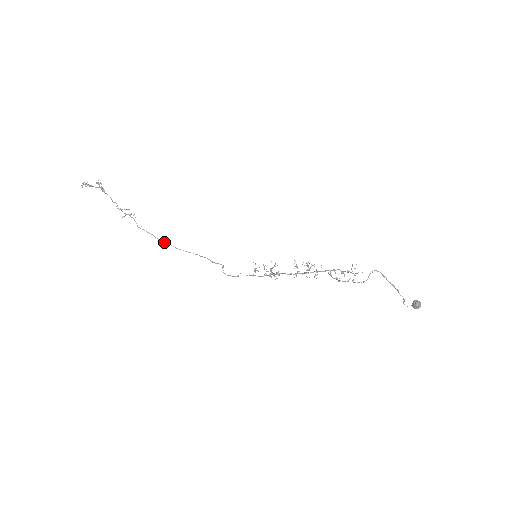
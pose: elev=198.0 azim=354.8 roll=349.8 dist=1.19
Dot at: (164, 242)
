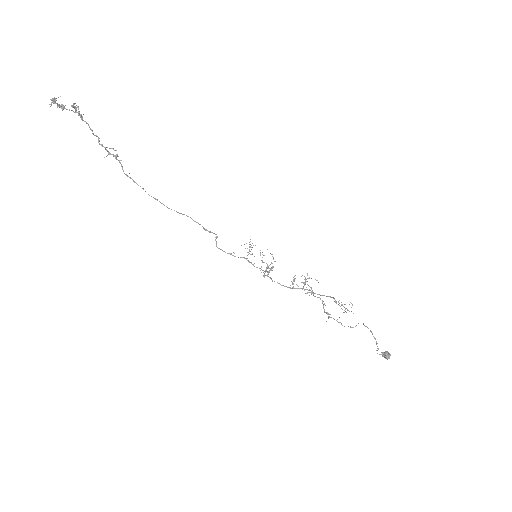
Dot at: (155, 198)
